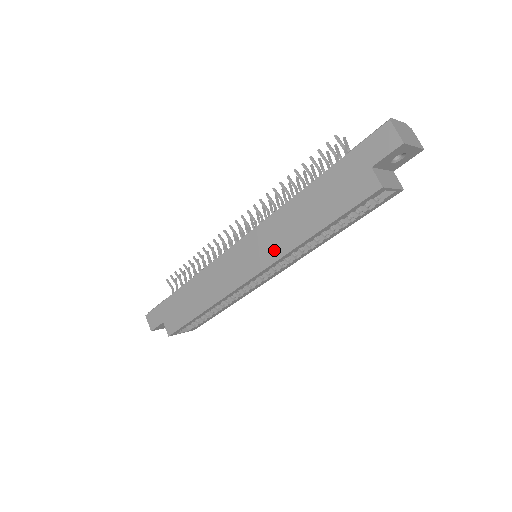
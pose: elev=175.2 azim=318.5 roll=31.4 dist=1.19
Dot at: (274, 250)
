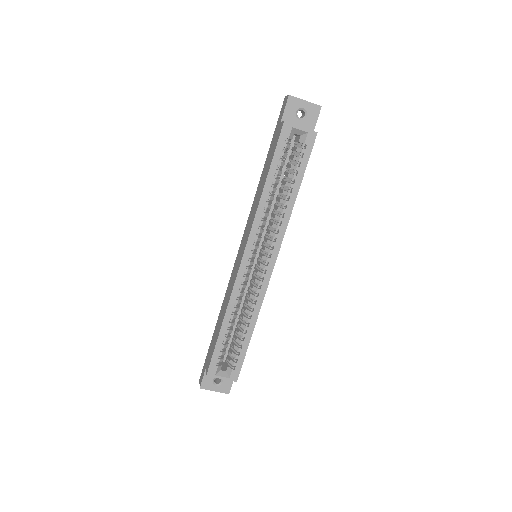
Dot at: (251, 223)
